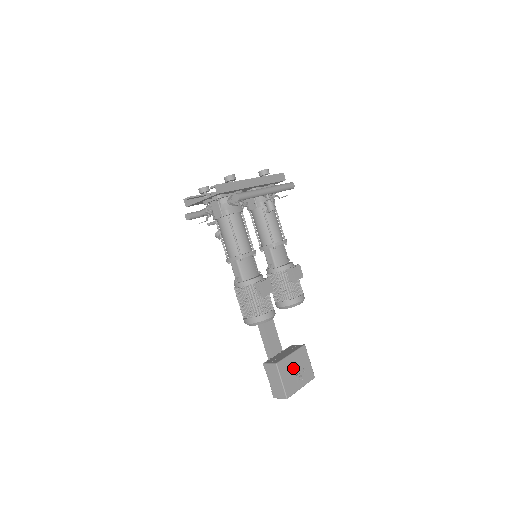
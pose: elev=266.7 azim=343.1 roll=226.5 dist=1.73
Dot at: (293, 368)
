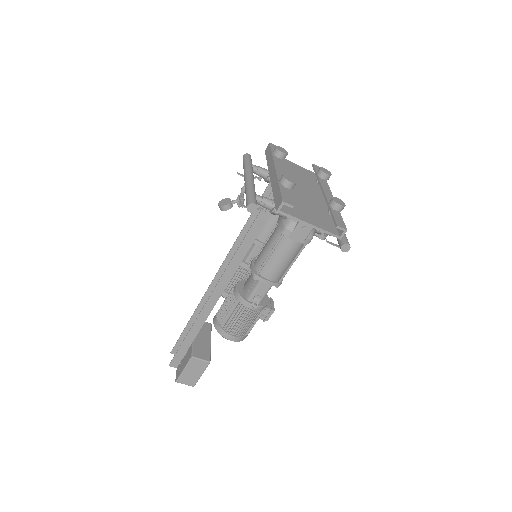
Dot at: occluded
